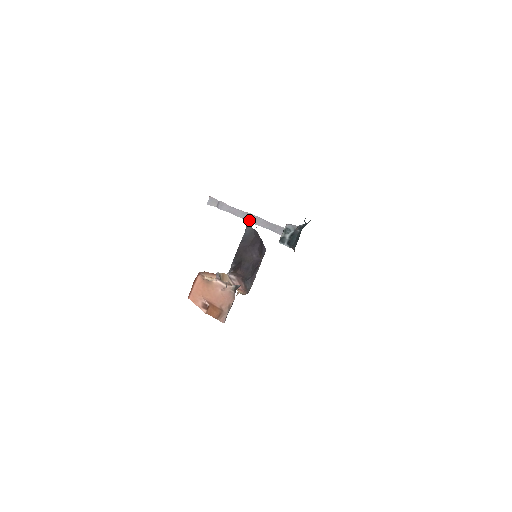
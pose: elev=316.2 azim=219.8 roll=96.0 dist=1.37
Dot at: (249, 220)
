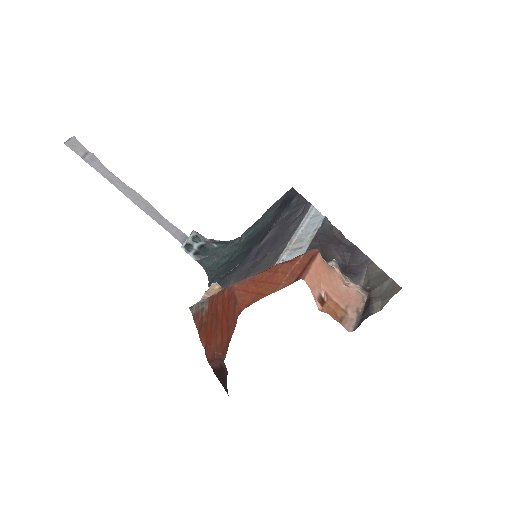
Dot at: (135, 201)
